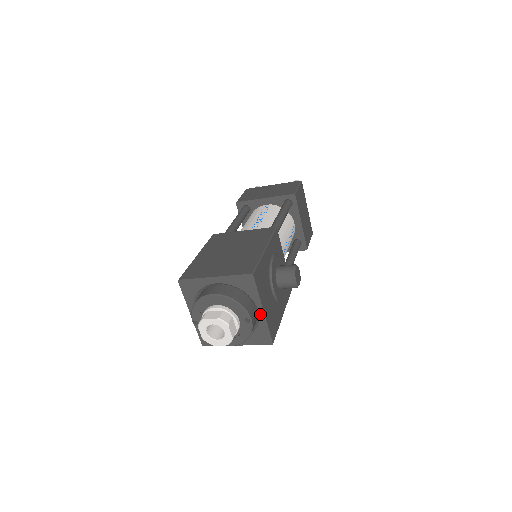
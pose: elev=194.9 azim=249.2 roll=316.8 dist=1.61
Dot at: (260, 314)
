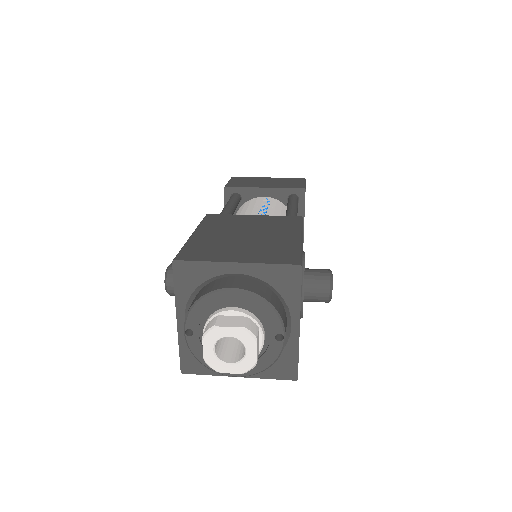
Dot at: (292, 331)
